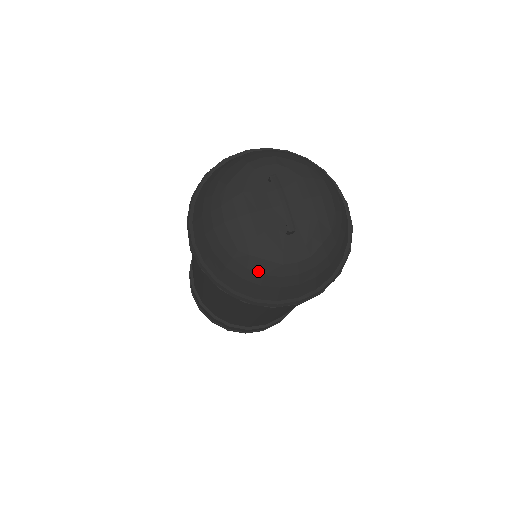
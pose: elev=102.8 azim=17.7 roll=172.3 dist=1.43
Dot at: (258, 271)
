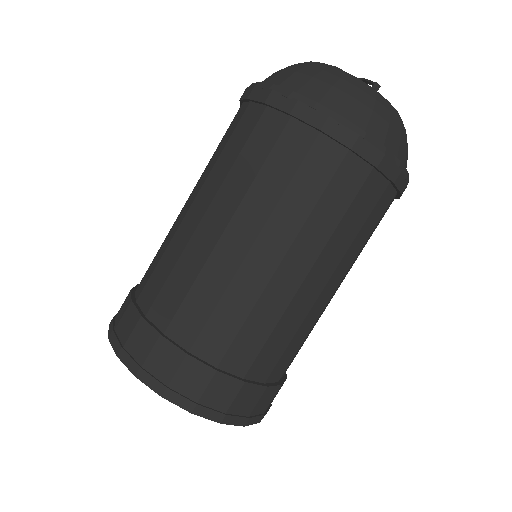
Dot at: (352, 83)
